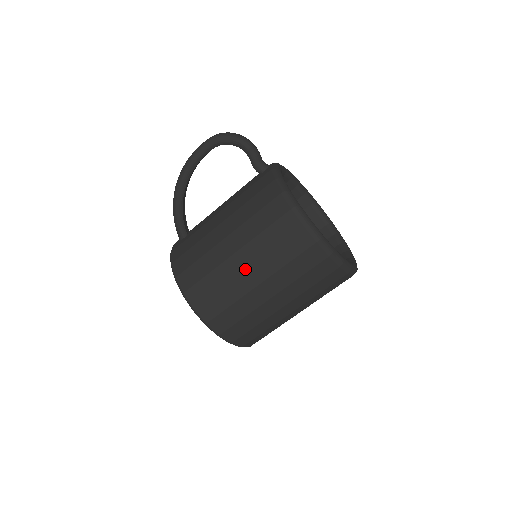
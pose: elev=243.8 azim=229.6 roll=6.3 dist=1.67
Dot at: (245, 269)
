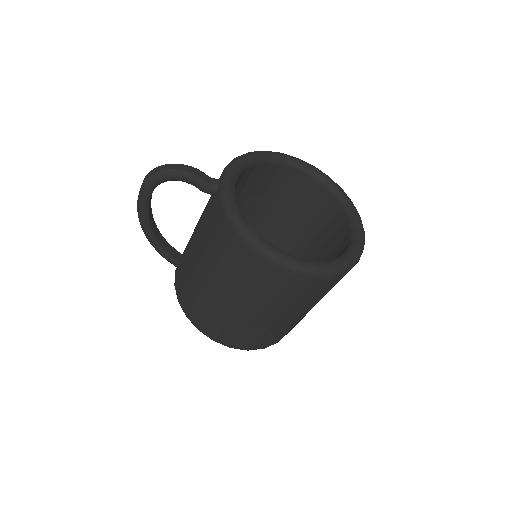
Dot at: (238, 307)
